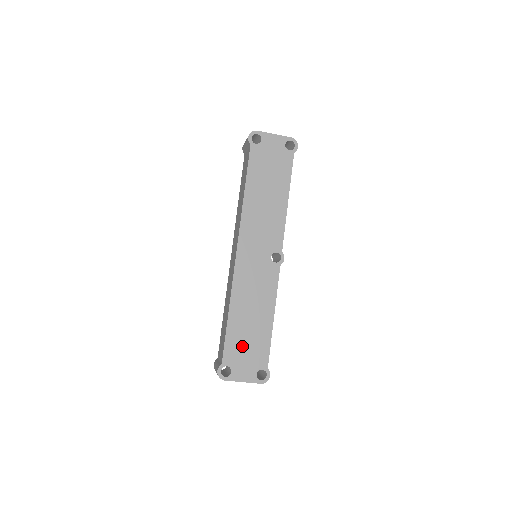
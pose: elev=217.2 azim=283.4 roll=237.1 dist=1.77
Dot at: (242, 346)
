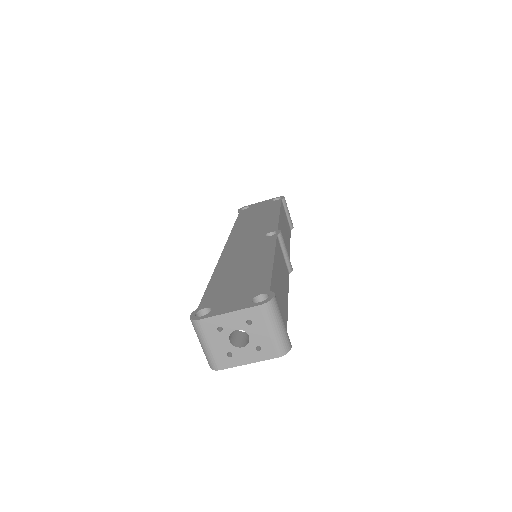
Dot at: (229, 288)
